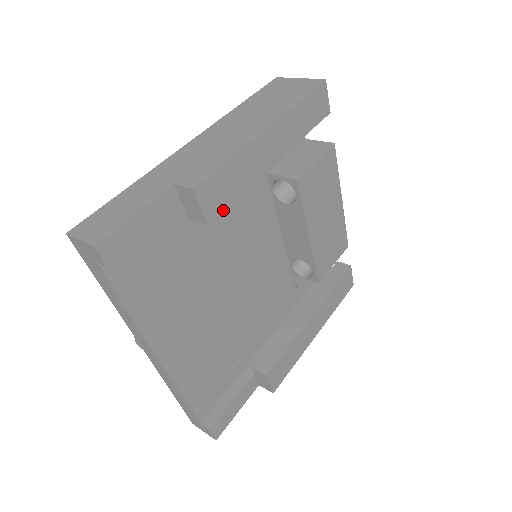
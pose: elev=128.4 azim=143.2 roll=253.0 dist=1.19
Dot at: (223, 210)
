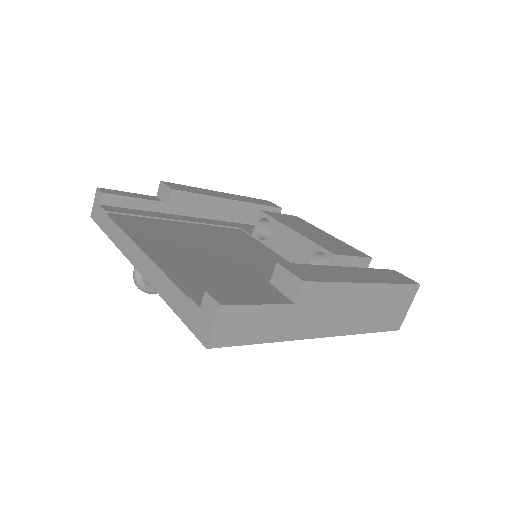
Dot at: (209, 231)
